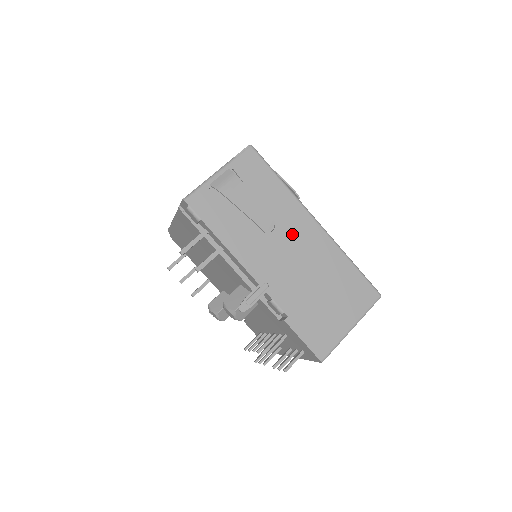
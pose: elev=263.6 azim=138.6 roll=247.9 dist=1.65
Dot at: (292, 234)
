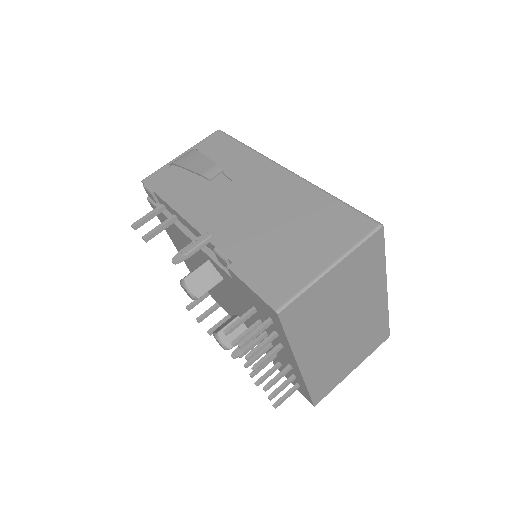
Dot at: (251, 184)
